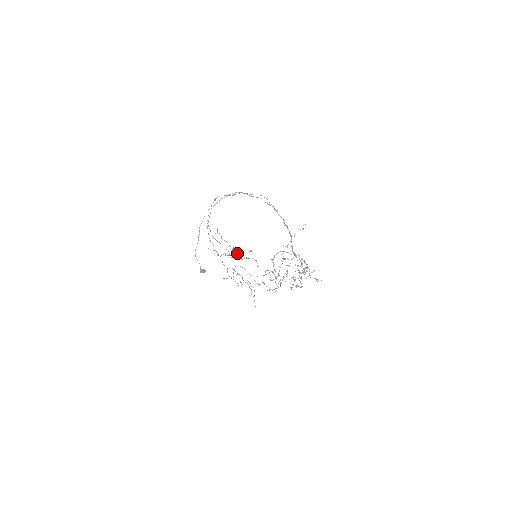
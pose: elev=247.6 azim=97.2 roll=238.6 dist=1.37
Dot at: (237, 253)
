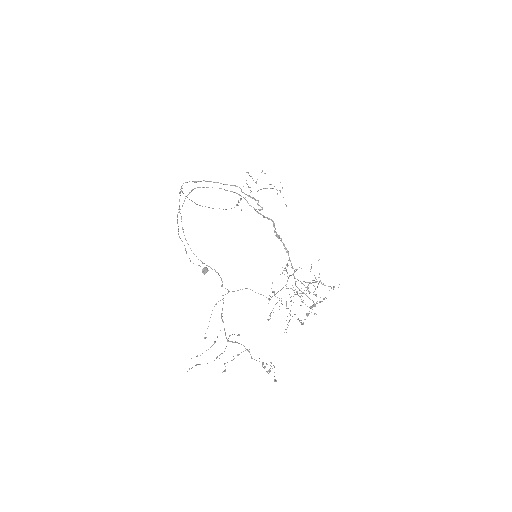
Dot at: occluded
